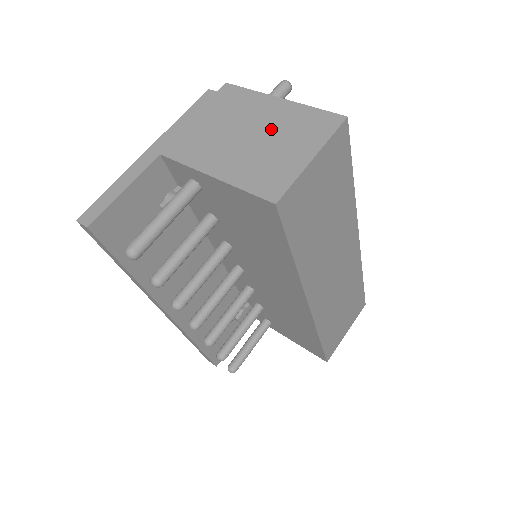
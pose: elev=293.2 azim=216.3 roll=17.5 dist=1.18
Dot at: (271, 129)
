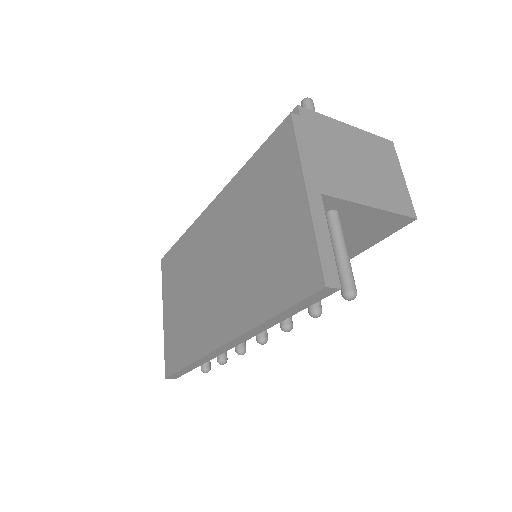
Dot at: (367, 156)
